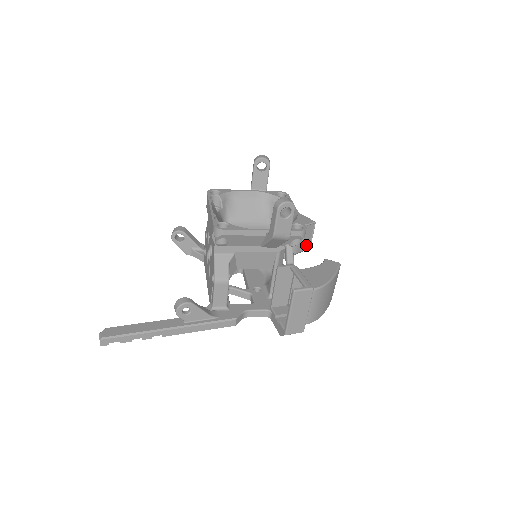
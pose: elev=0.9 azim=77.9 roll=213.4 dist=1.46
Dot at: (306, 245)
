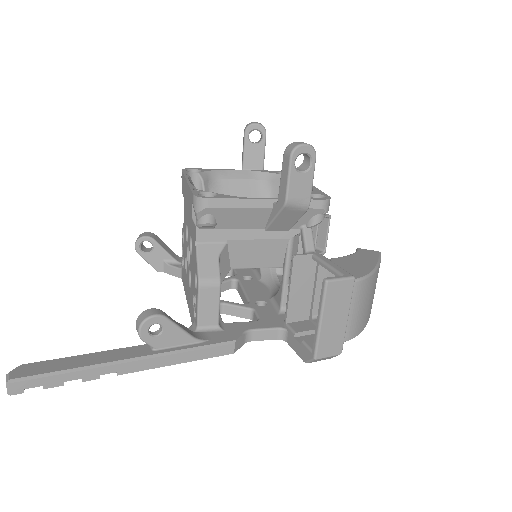
Dot at: (319, 250)
